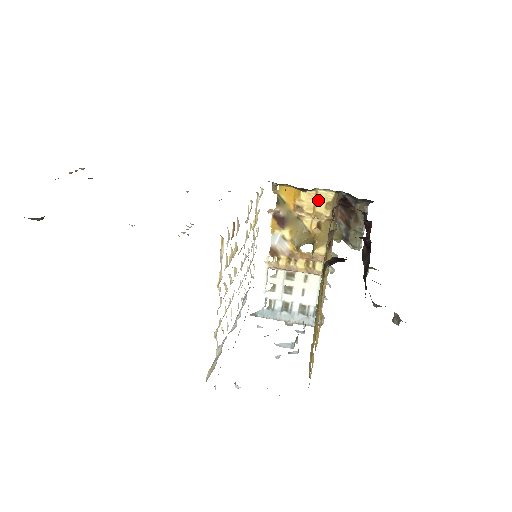
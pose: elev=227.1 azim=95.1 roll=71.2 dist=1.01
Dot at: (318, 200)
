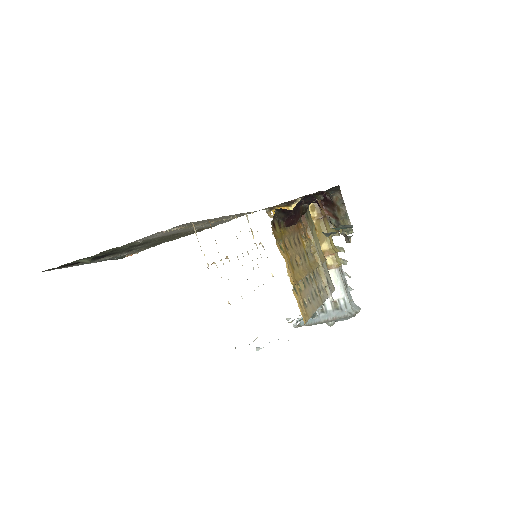
Dot at: occluded
